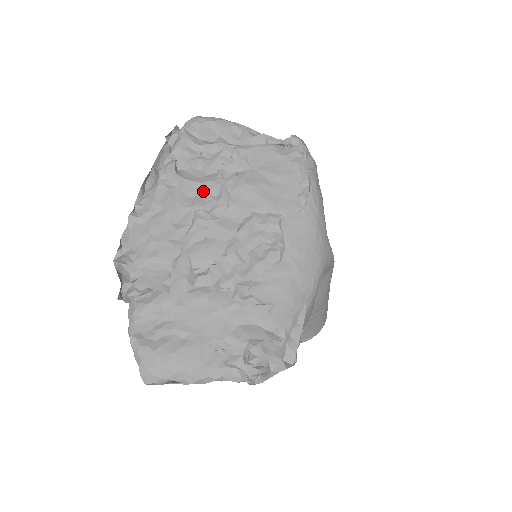
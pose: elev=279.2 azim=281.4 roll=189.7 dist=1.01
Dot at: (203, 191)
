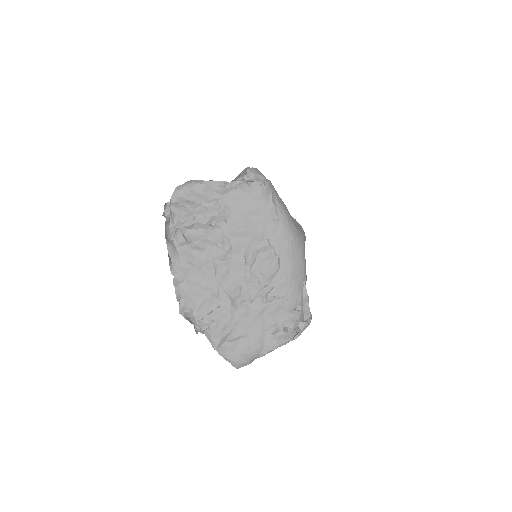
Dot at: (210, 244)
